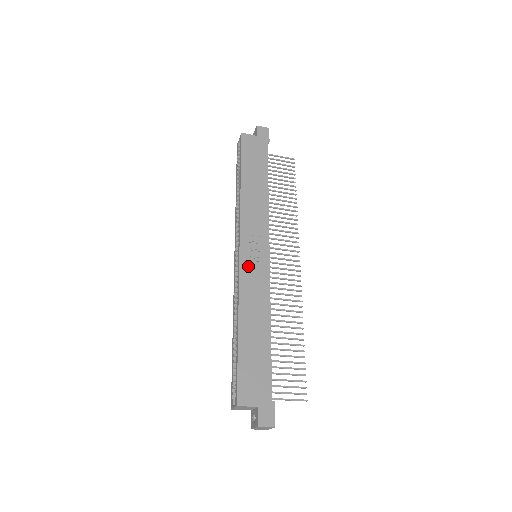
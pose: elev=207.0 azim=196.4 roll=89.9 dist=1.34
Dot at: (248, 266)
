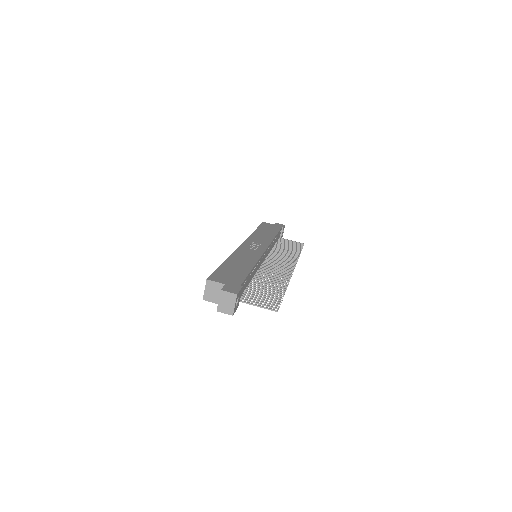
Dot at: (246, 248)
